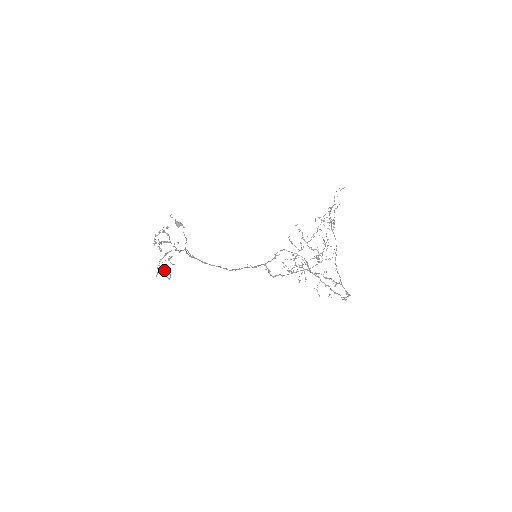
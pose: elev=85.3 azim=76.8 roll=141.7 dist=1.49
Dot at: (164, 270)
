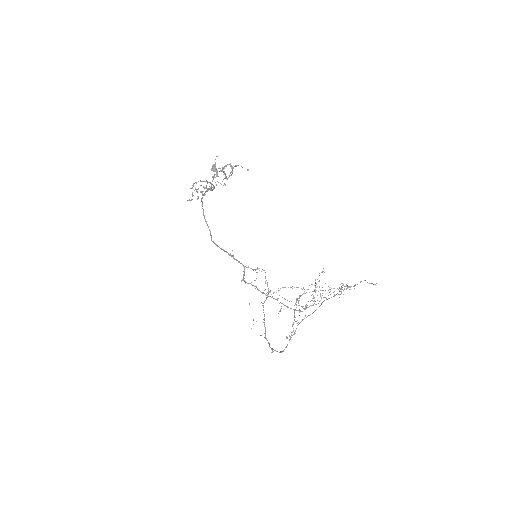
Dot at: (197, 191)
